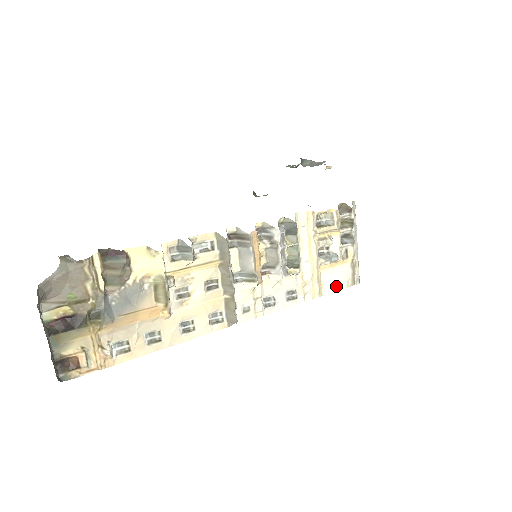
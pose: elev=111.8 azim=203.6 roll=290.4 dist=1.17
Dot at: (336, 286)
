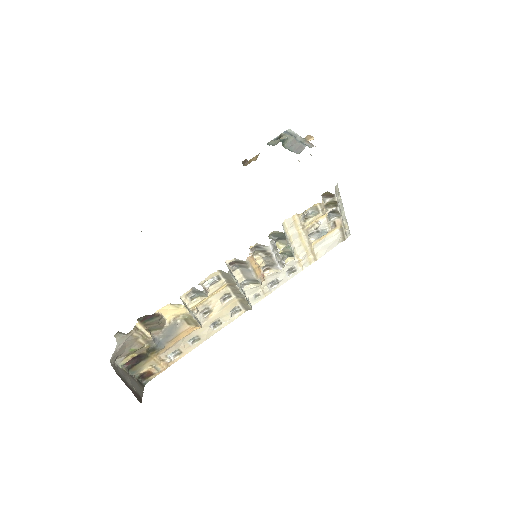
Dot at: (329, 248)
